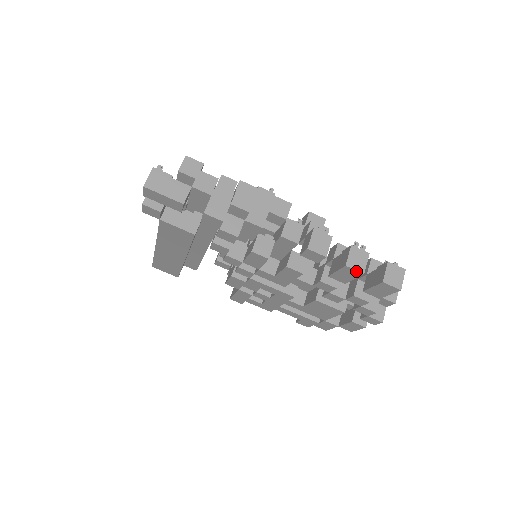
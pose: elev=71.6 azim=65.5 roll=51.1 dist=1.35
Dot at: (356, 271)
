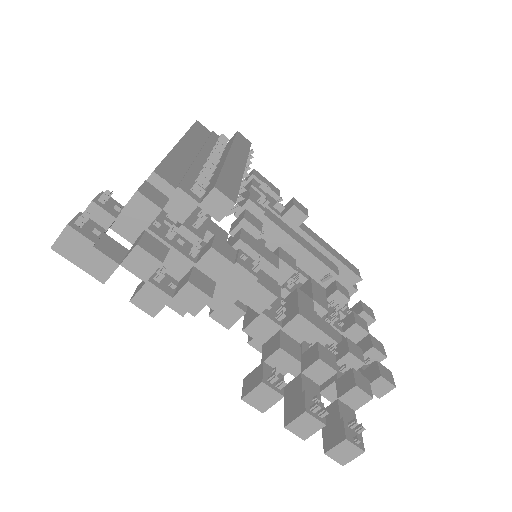
Dot at: (297, 433)
